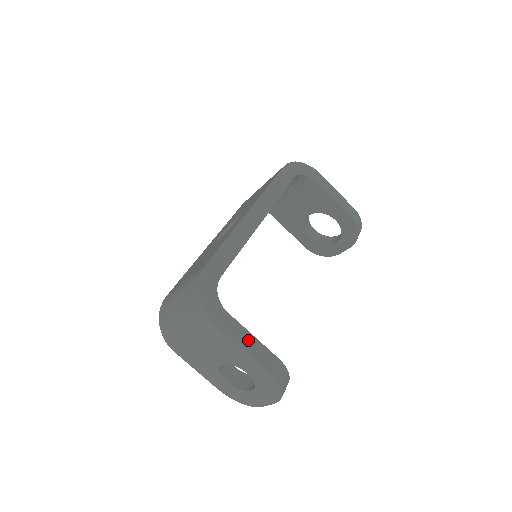
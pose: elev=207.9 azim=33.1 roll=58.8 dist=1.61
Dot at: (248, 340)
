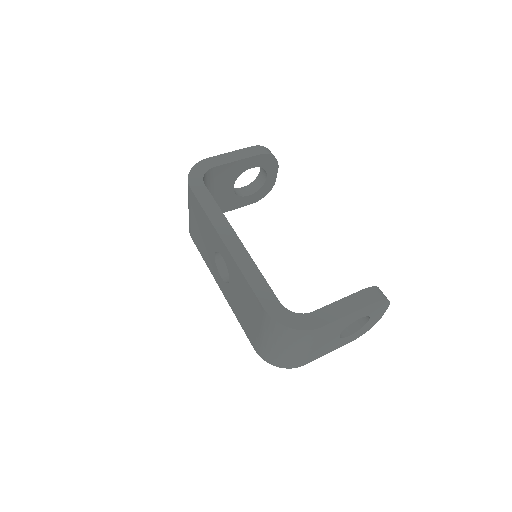
Dot at: (341, 307)
